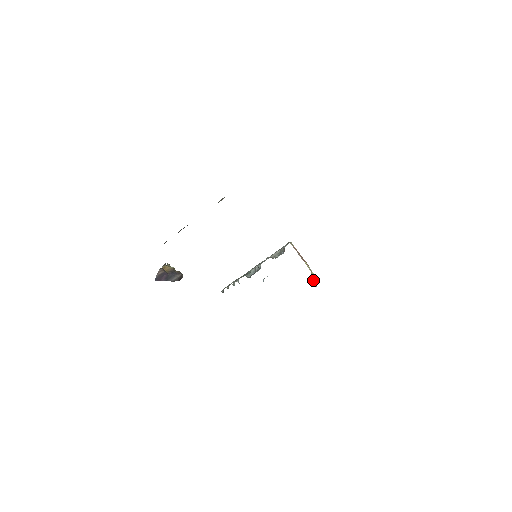
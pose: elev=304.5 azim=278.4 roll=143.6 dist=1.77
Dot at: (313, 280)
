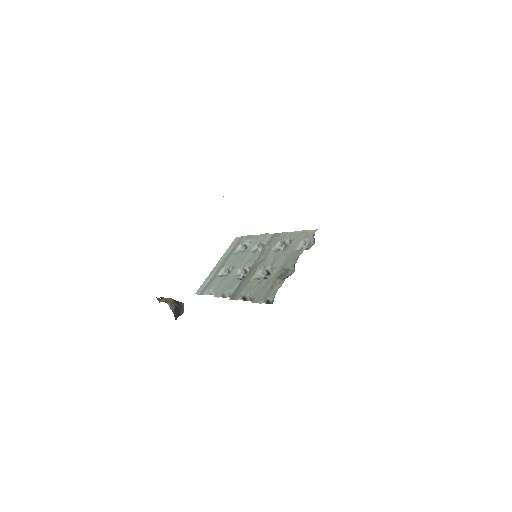
Dot at: occluded
